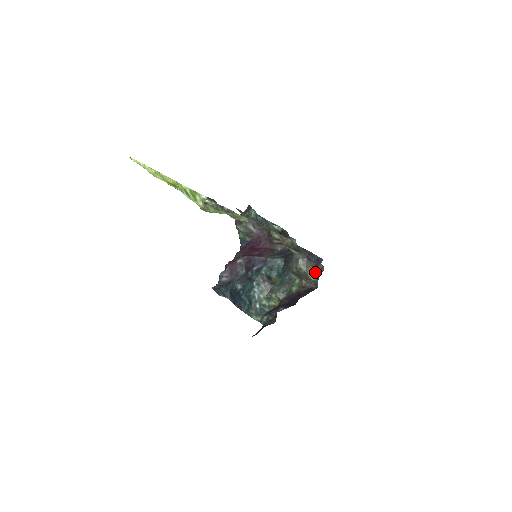
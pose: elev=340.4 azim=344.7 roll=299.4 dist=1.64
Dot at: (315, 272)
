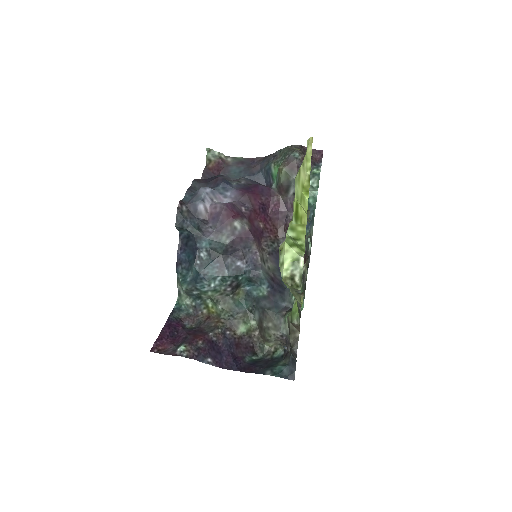
Dot at: (275, 344)
